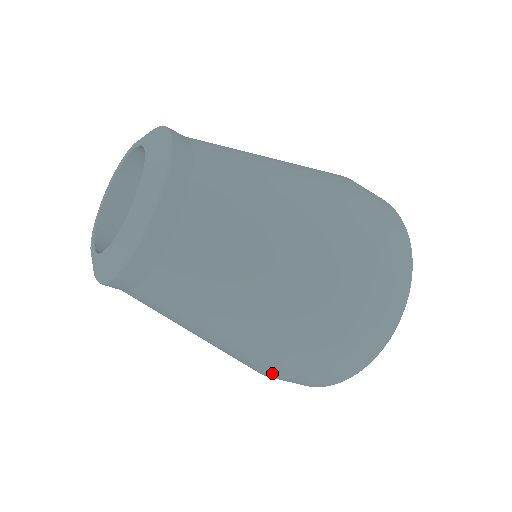
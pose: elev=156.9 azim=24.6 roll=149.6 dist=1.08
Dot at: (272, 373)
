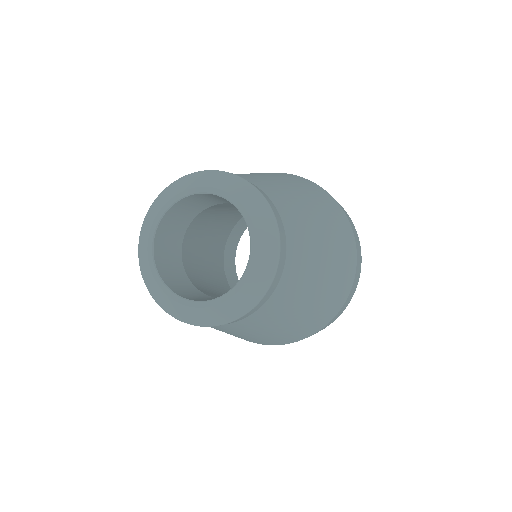
Dot at: (292, 341)
